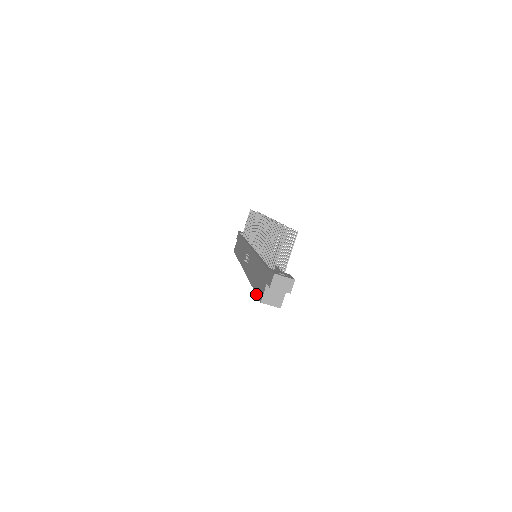
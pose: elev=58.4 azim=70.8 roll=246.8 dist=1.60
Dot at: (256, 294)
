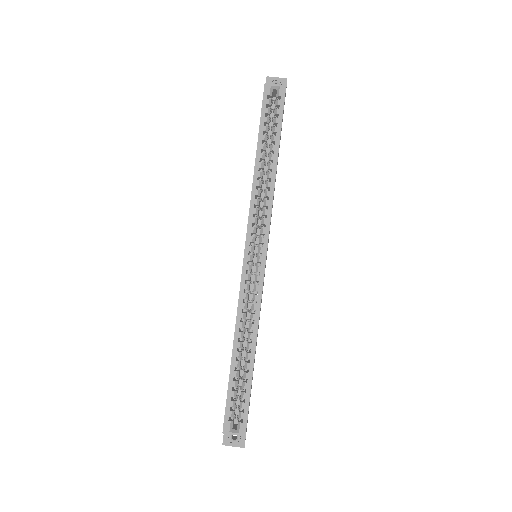
Dot at: occluded
